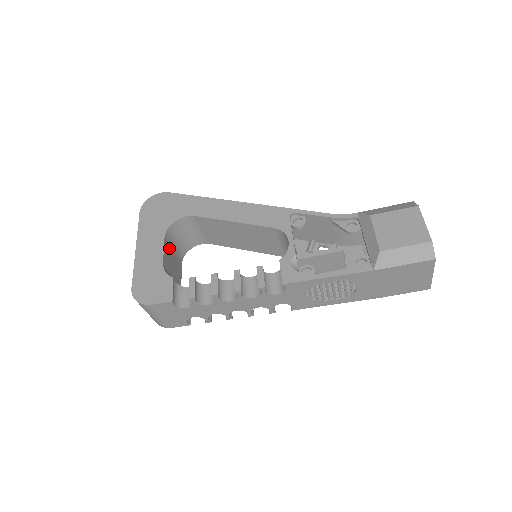
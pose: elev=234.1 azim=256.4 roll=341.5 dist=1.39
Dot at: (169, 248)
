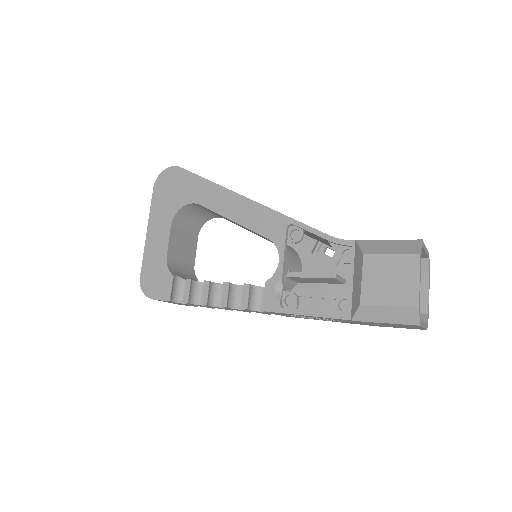
Dot at: (178, 232)
